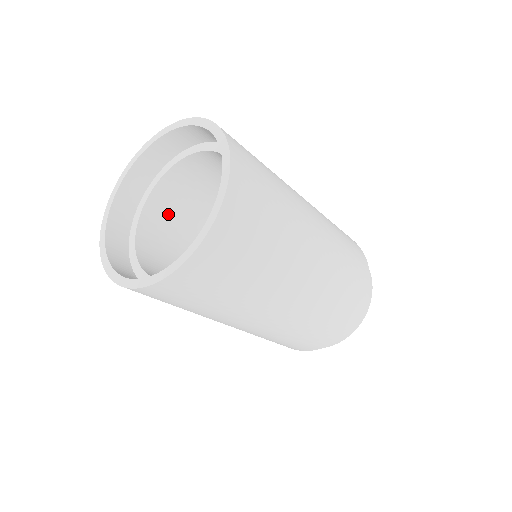
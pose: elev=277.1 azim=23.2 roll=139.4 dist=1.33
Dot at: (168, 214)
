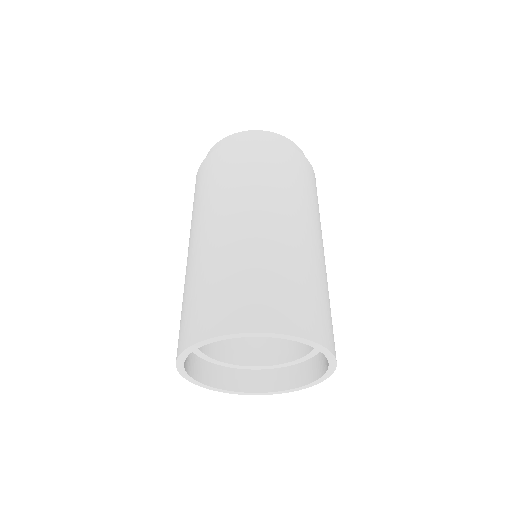
Dot at: occluded
